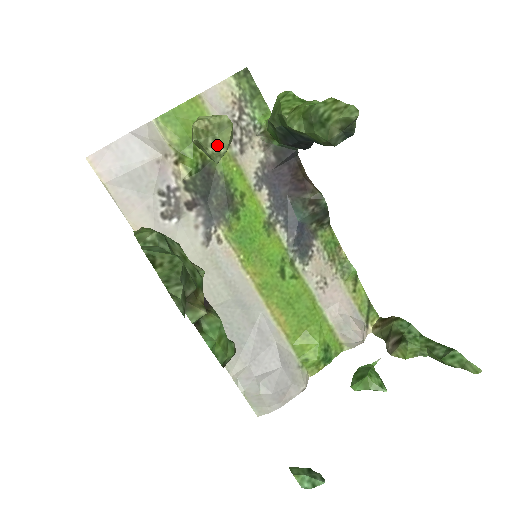
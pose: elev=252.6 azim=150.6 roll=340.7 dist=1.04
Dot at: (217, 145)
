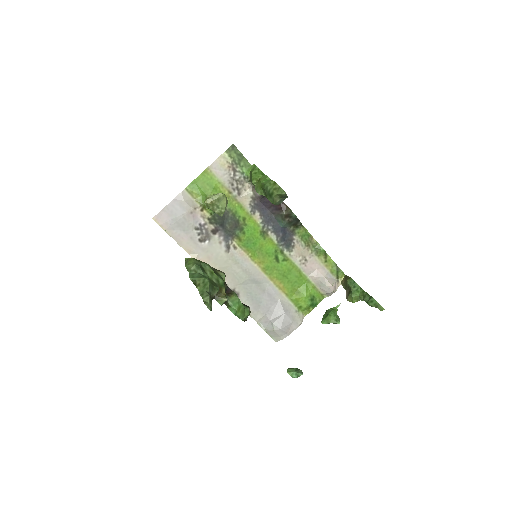
Dot at: (219, 209)
